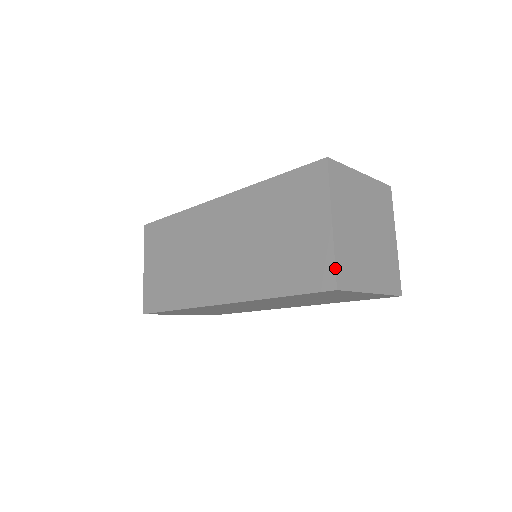
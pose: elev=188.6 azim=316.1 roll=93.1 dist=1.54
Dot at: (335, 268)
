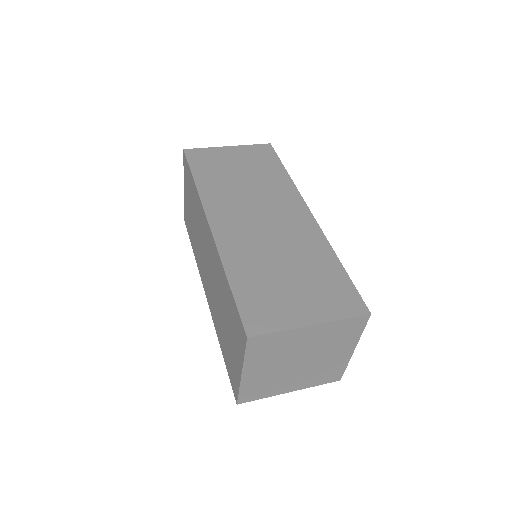
Dot at: (238, 396)
